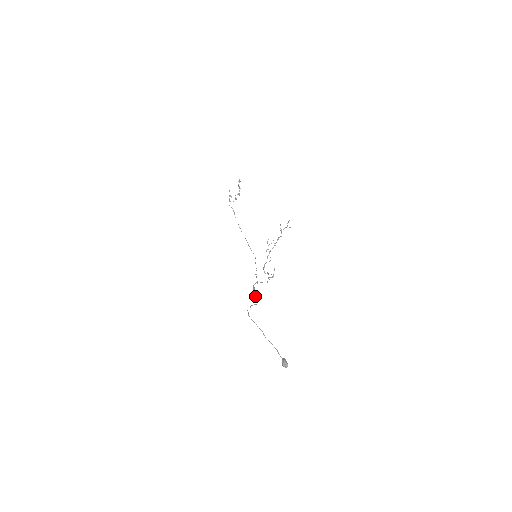
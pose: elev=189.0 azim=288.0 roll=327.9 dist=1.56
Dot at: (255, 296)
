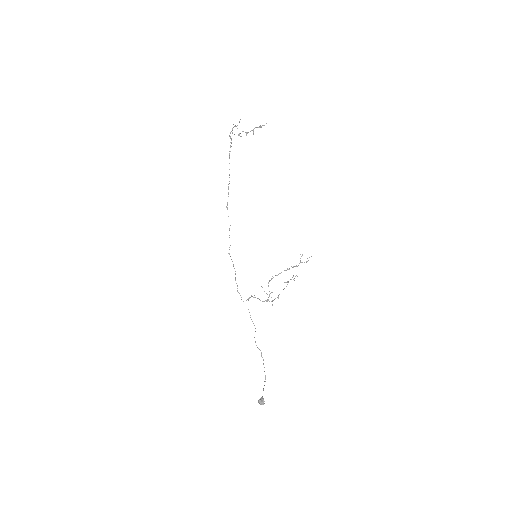
Dot at: occluded
